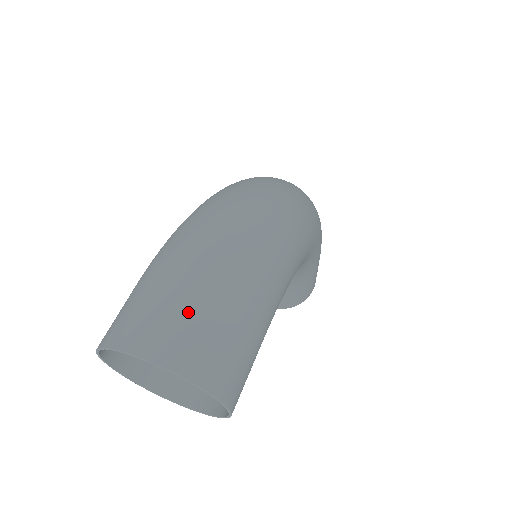
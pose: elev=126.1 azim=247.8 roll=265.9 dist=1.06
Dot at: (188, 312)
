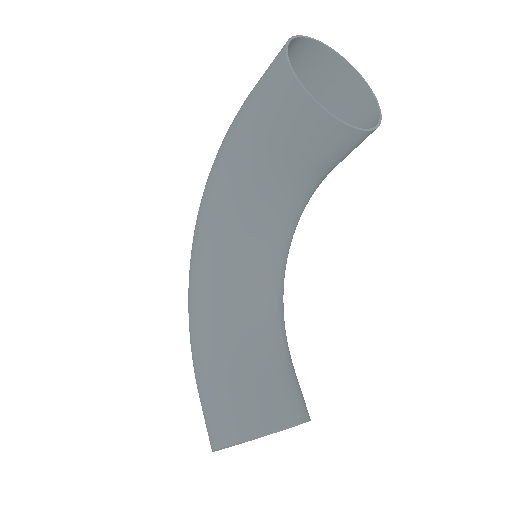
Dot at: (297, 75)
